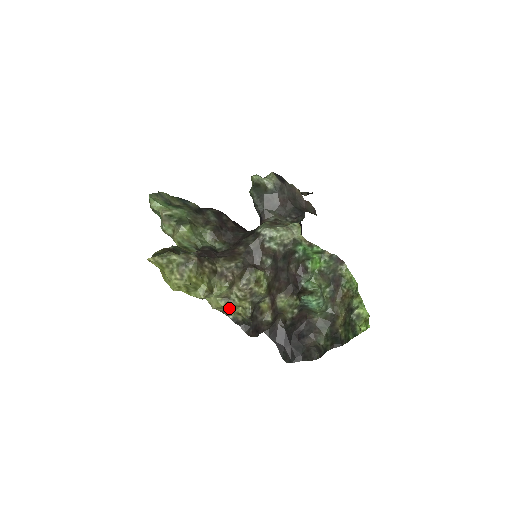
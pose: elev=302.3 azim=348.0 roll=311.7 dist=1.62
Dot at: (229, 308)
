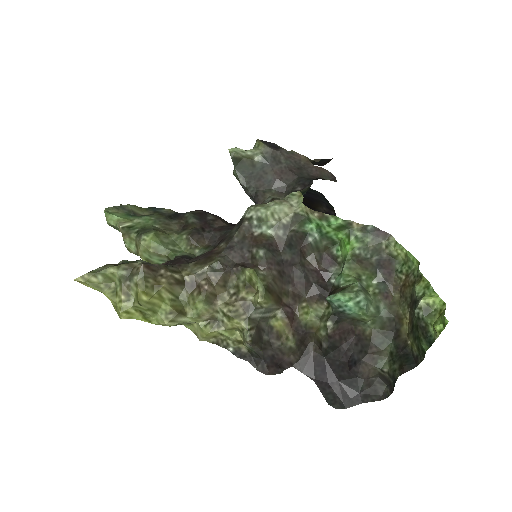
Dot at: (222, 335)
